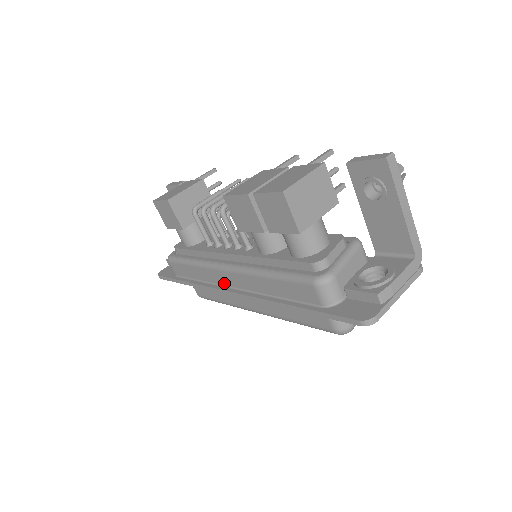
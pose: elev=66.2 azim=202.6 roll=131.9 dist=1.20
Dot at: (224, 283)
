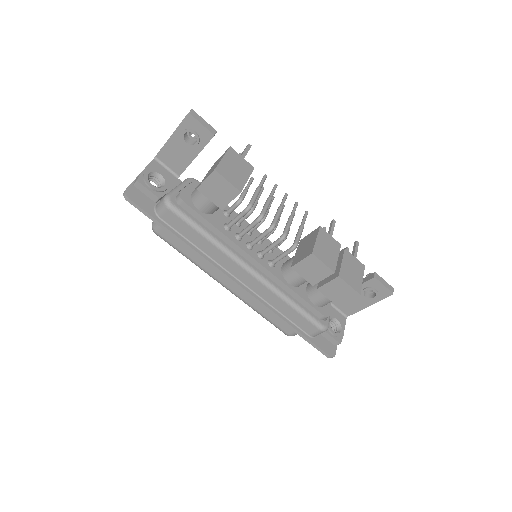
Dot at: (232, 272)
